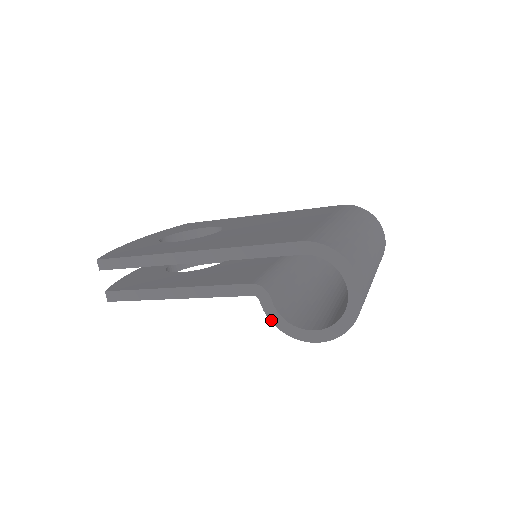
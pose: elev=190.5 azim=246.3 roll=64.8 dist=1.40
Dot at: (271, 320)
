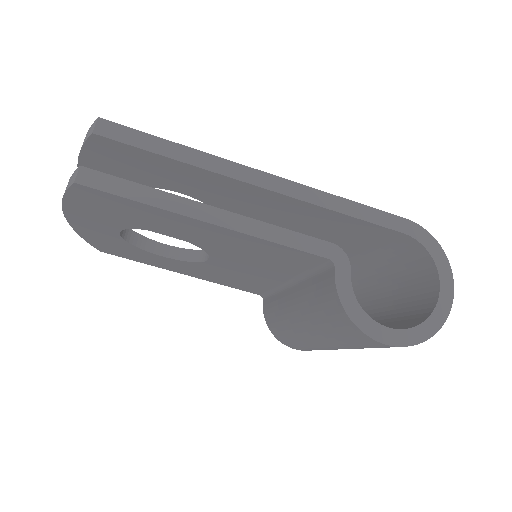
Dot at: (341, 298)
